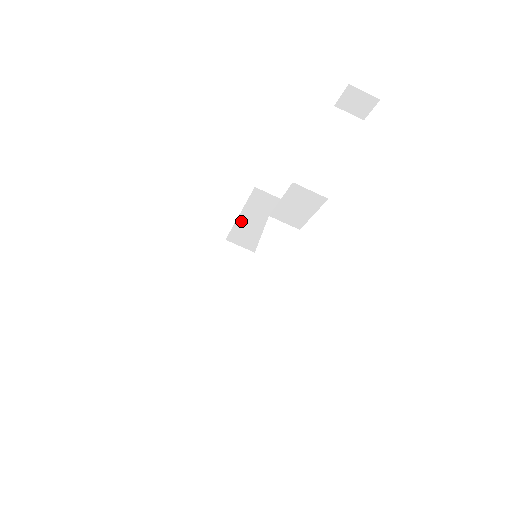
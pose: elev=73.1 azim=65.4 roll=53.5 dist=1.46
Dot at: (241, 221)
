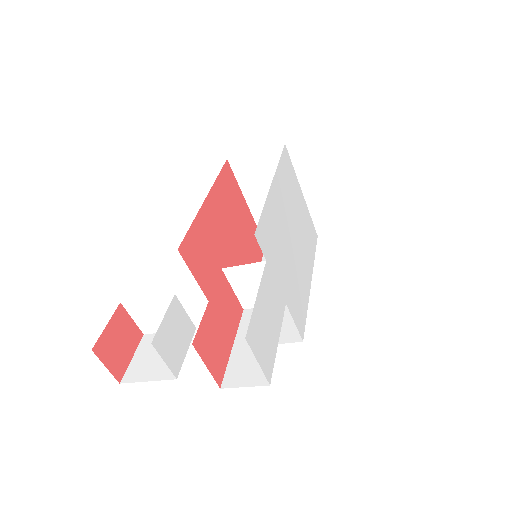
Dot at: occluded
